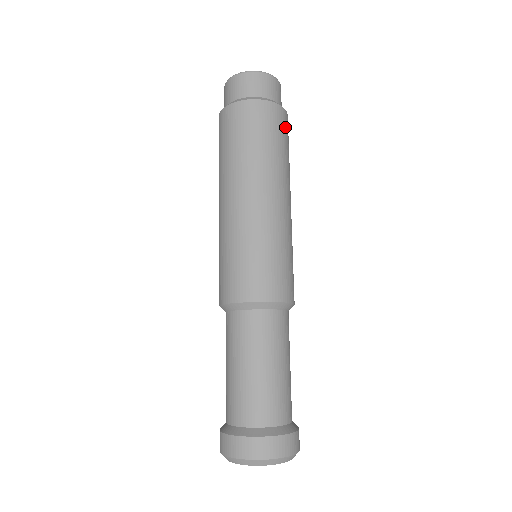
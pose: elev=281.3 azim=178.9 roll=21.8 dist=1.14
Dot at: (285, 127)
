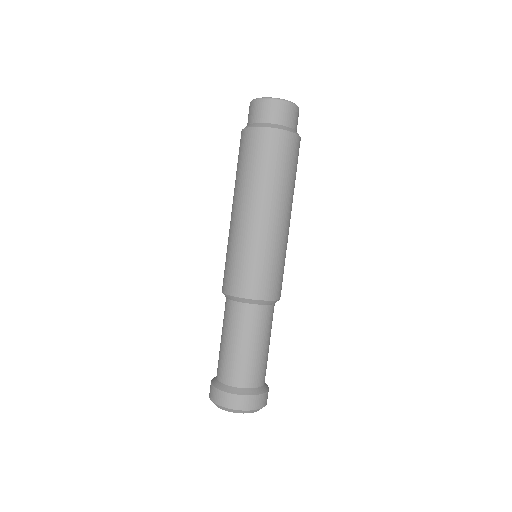
Dot at: (297, 152)
